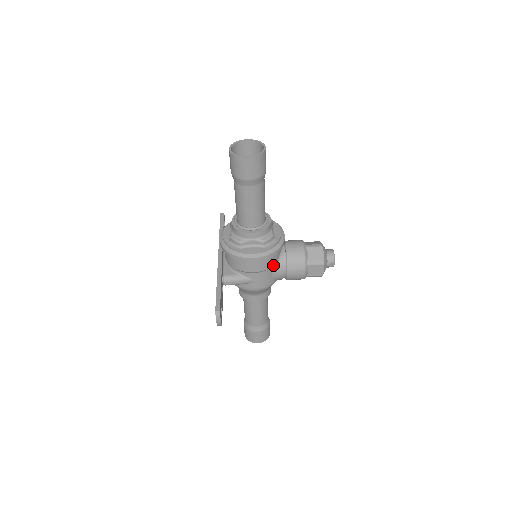
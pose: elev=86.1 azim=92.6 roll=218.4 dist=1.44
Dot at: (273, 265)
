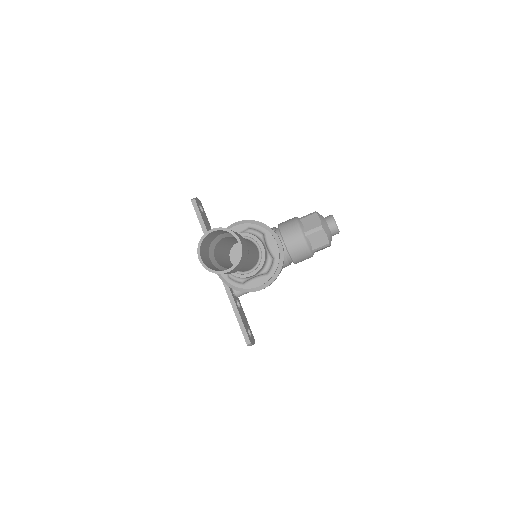
Dot at: occluded
